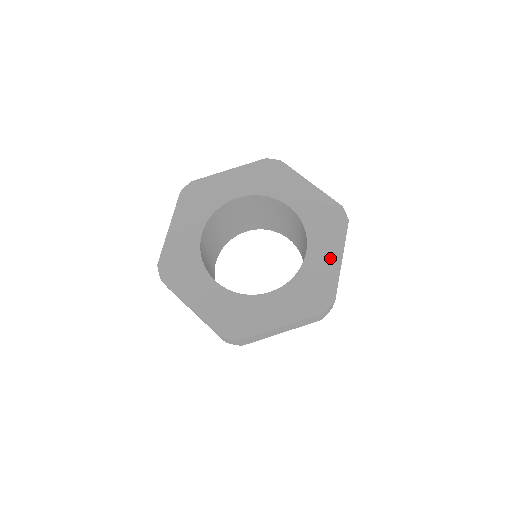
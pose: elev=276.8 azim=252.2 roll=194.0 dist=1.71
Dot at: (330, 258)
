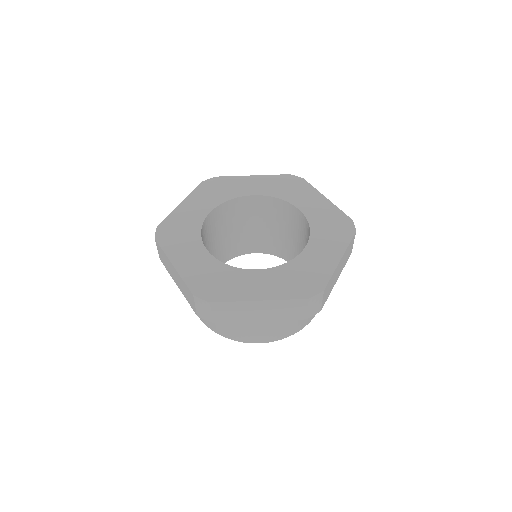
Dot at: (328, 256)
